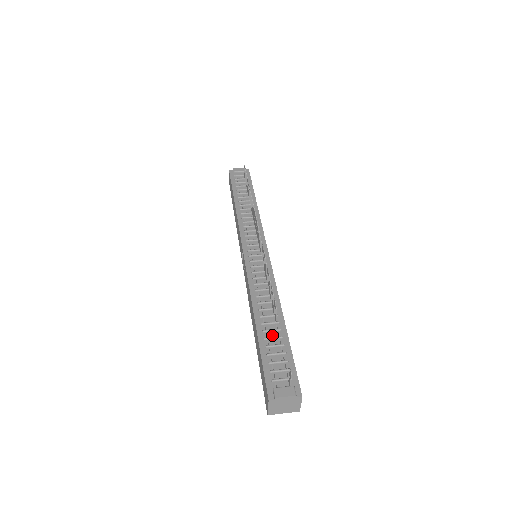
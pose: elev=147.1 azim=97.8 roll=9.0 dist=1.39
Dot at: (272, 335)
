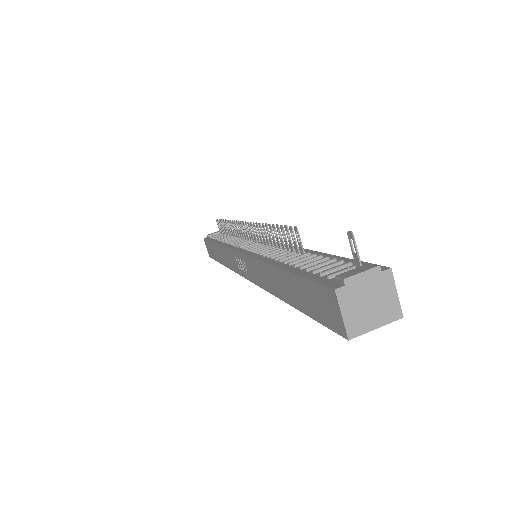
Dot at: (305, 261)
